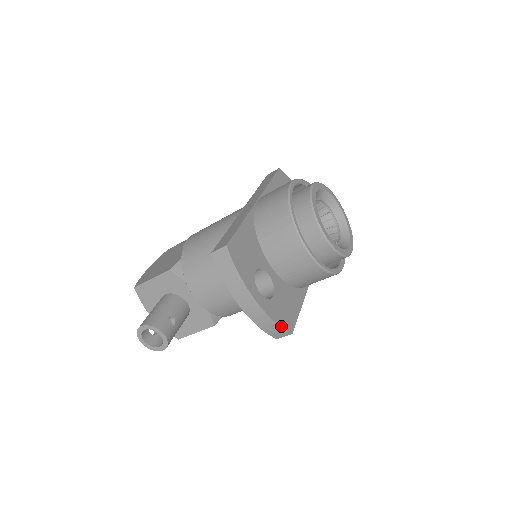
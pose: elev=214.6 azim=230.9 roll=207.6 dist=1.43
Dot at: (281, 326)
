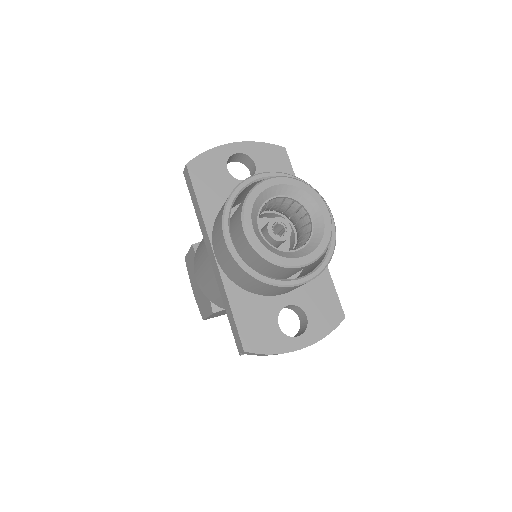
Dot at: (333, 329)
